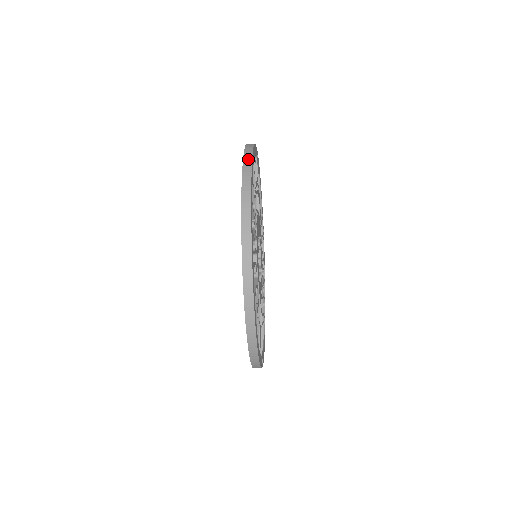
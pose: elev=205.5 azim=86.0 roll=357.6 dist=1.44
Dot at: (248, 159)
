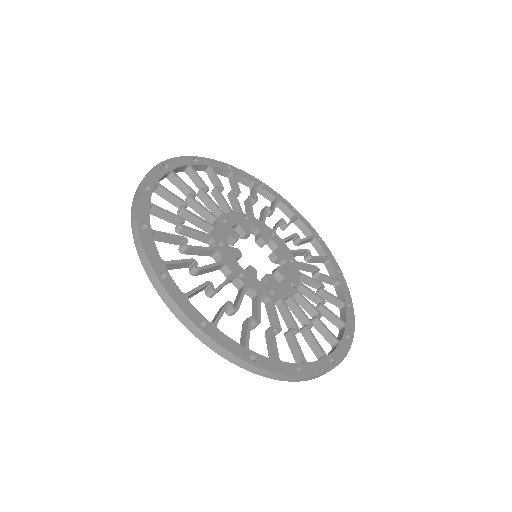
Dot at: (137, 191)
